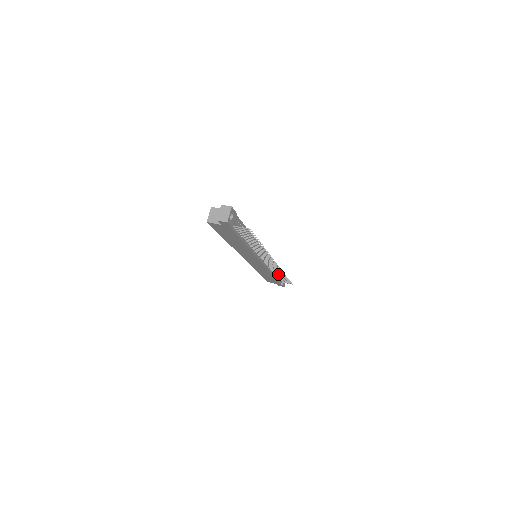
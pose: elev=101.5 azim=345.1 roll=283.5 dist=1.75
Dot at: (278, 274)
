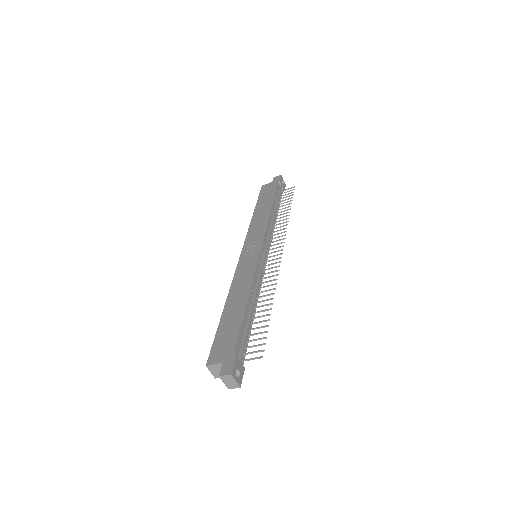
Dot at: (280, 215)
